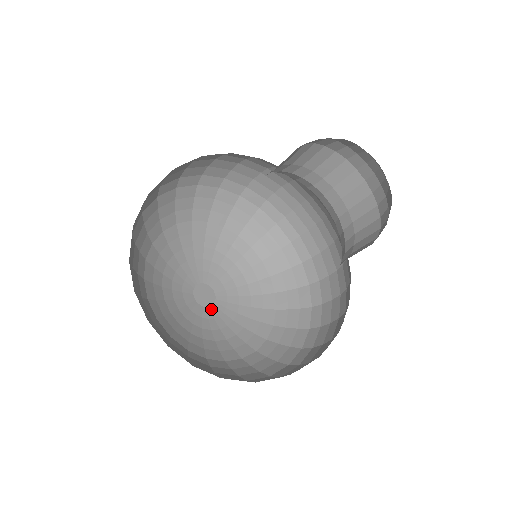
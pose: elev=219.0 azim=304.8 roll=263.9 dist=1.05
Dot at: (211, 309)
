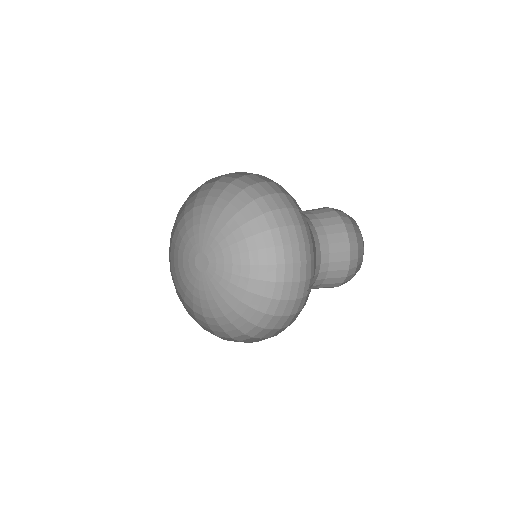
Dot at: (207, 272)
